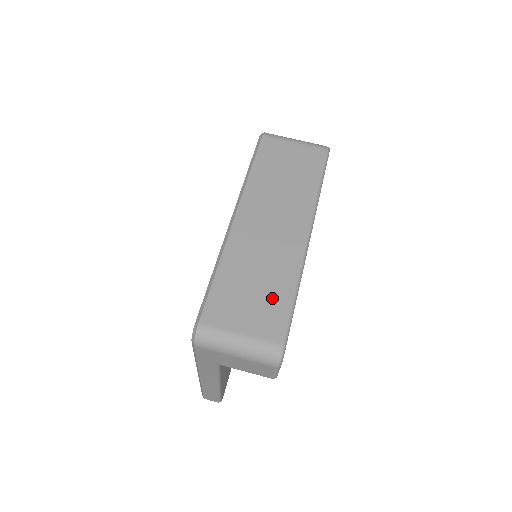
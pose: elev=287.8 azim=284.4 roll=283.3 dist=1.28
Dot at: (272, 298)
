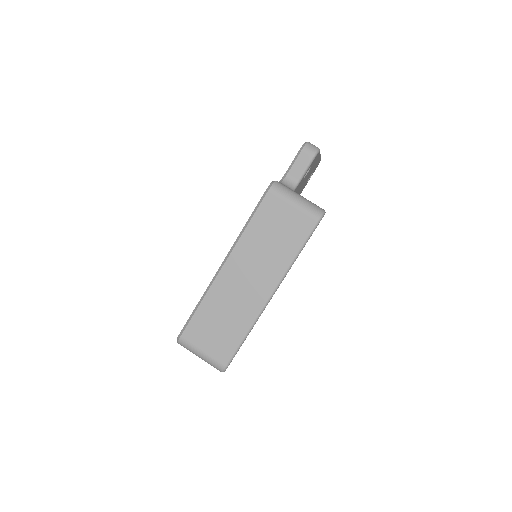
Dot at: (229, 336)
